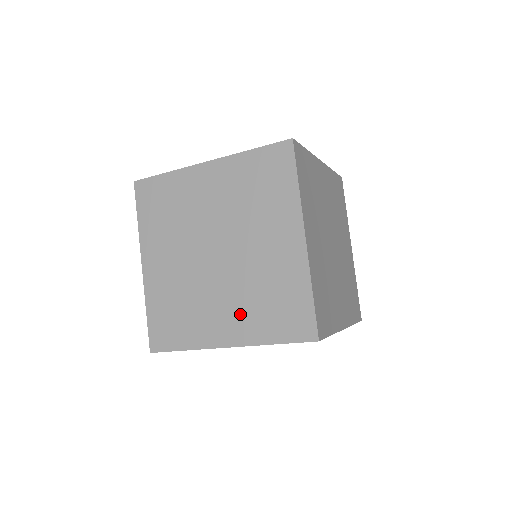
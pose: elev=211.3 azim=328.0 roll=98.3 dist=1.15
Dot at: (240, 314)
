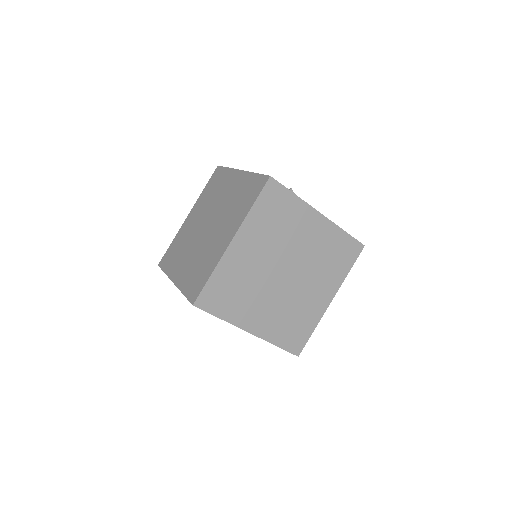
Dot at: (188, 267)
